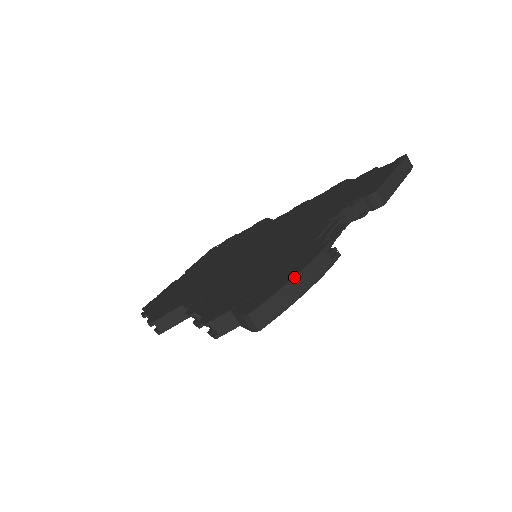
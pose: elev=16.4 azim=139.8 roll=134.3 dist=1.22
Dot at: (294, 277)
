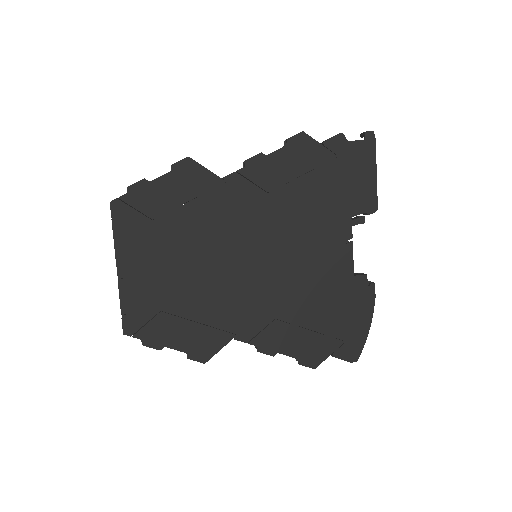
Dot at: occluded
